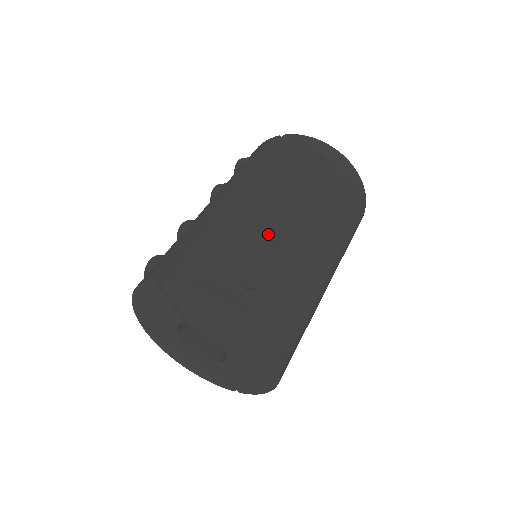
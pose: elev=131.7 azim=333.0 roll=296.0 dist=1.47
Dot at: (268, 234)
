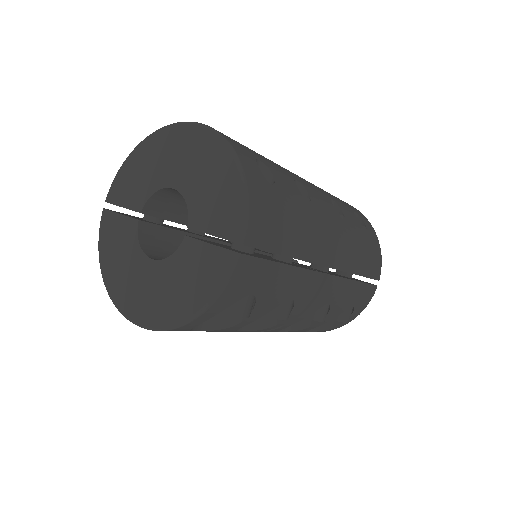
Dot at: occluded
